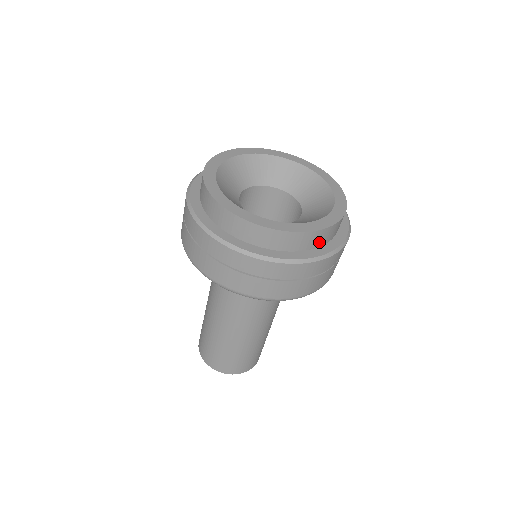
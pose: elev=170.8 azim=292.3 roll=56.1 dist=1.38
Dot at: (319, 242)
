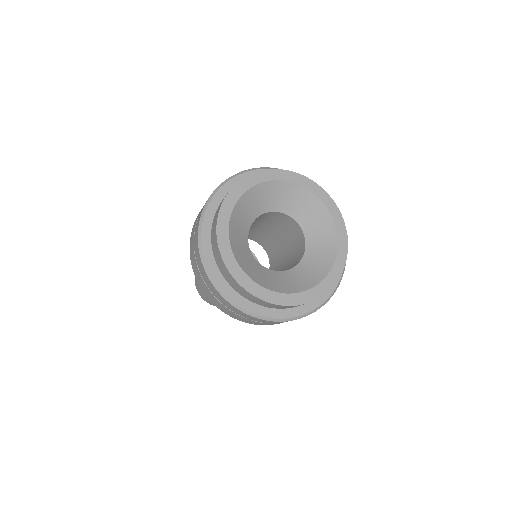
Dot at: occluded
